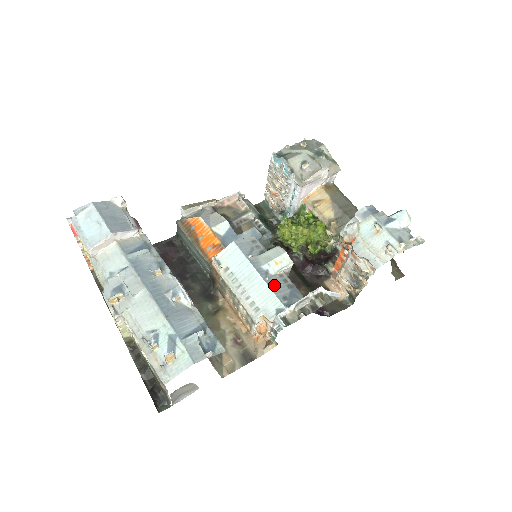
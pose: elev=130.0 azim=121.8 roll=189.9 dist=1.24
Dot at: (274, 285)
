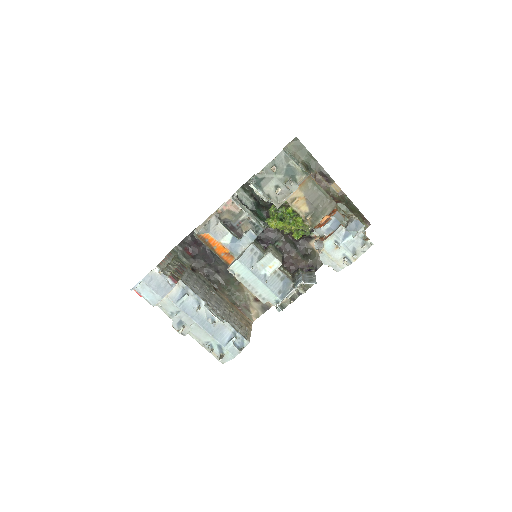
Dot at: (271, 285)
